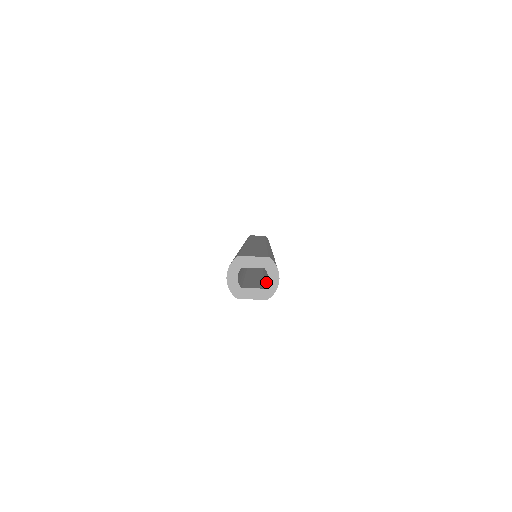
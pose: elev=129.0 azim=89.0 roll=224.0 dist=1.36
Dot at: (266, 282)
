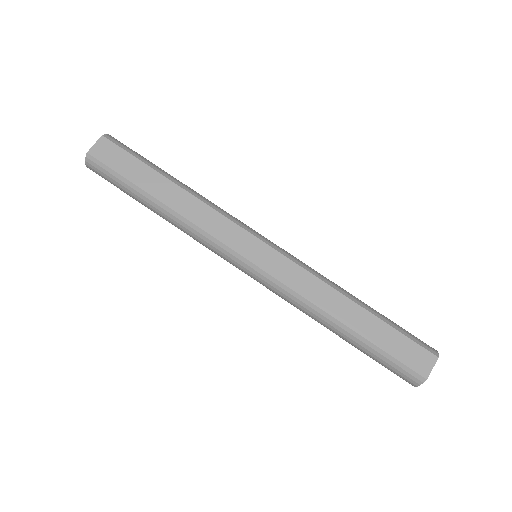
Dot at: occluded
